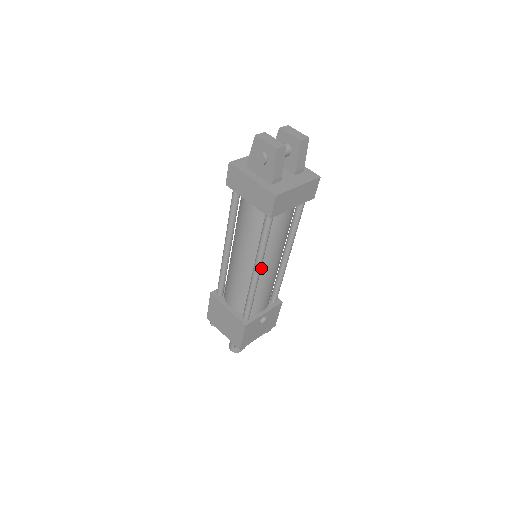
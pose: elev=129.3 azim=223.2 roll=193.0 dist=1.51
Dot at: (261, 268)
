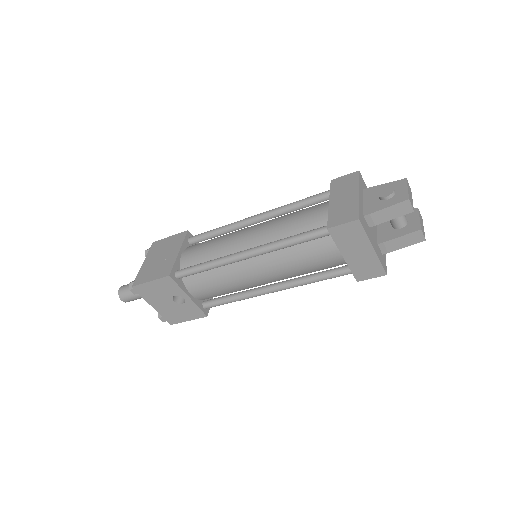
Dot at: (251, 260)
